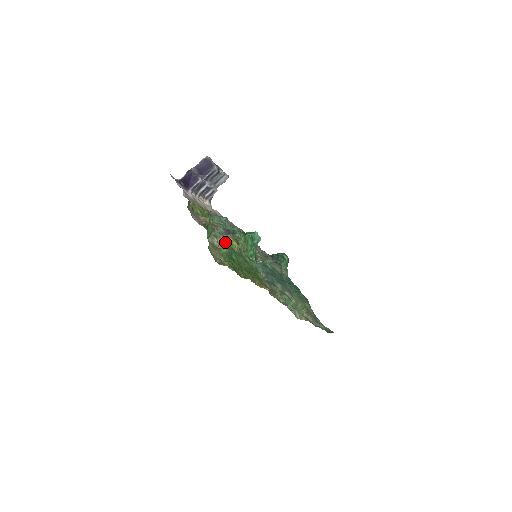
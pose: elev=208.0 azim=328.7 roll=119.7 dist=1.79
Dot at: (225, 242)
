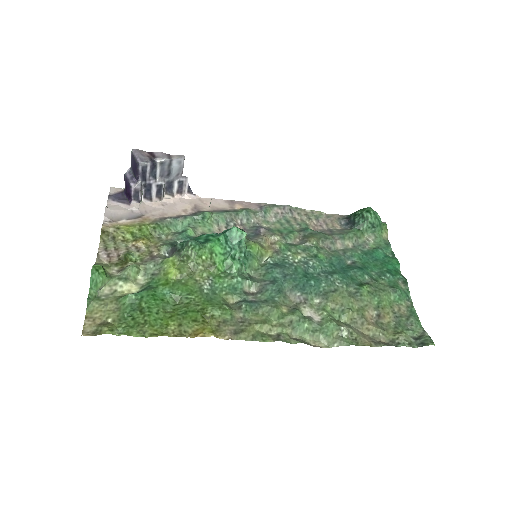
Dot at: (153, 274)
